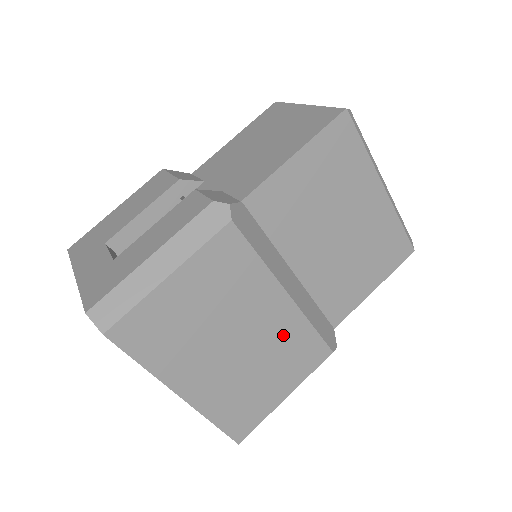
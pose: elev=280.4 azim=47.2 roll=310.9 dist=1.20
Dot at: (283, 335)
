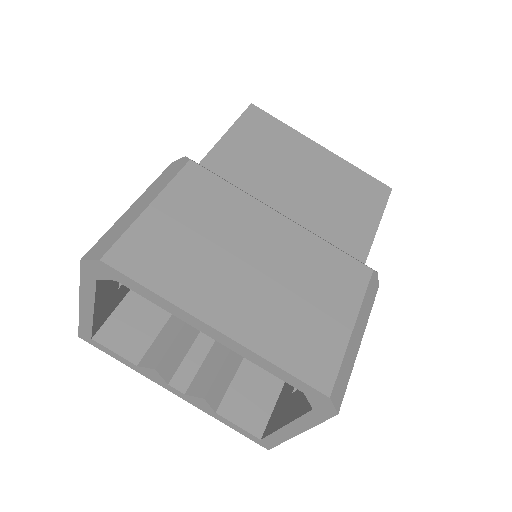
Dot at: (301, 254)
